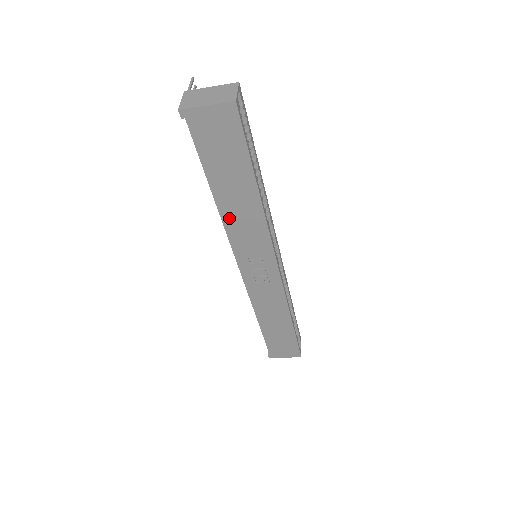
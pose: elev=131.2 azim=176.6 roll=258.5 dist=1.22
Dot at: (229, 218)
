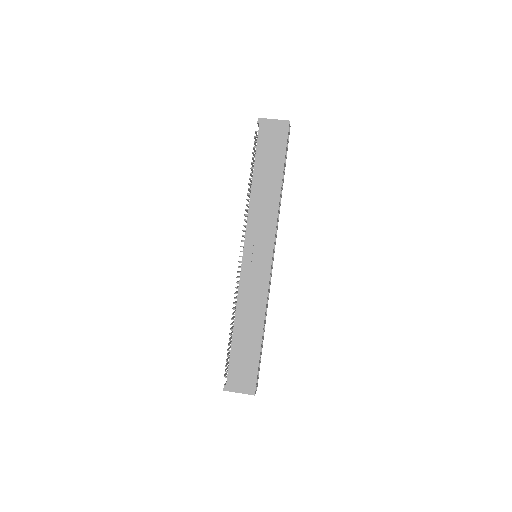
Dot at: (255, 200)
